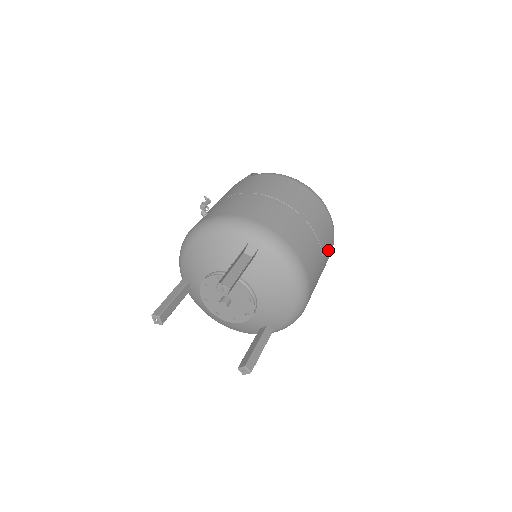
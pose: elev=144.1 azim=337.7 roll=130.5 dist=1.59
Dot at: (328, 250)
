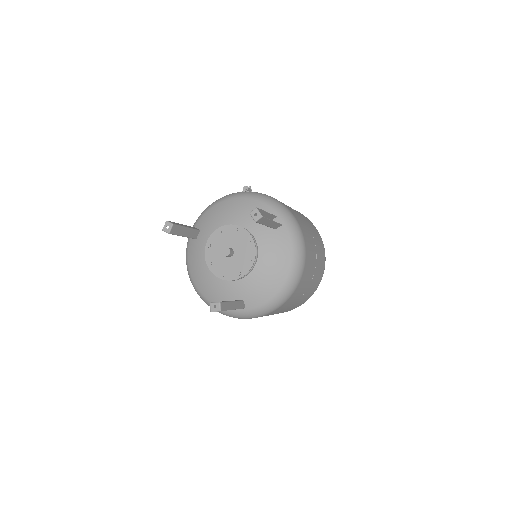
Dot at: (312, 287)
